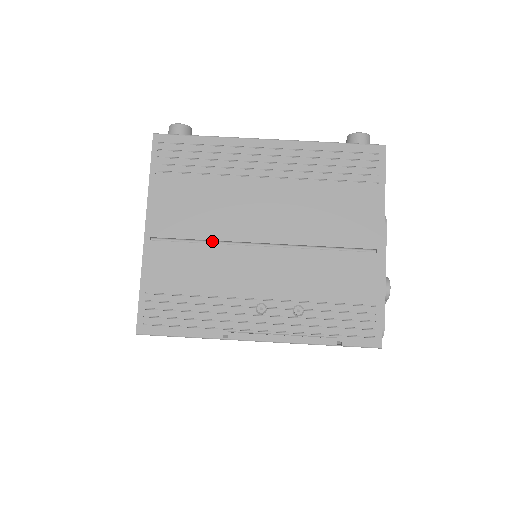
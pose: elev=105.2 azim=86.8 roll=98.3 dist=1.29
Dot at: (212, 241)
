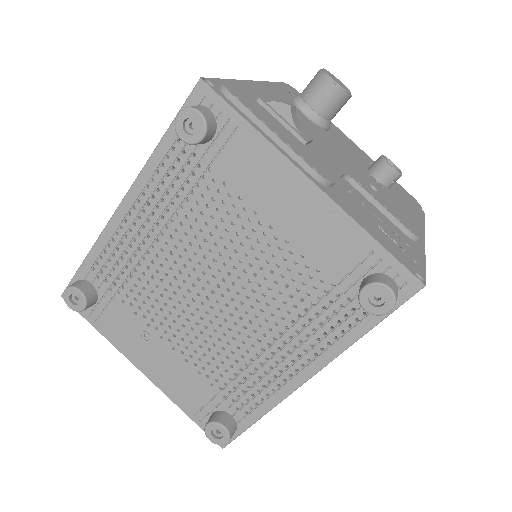
Dot at: occluded
